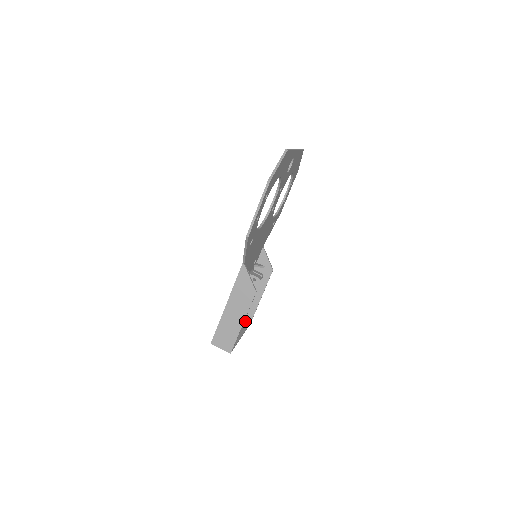
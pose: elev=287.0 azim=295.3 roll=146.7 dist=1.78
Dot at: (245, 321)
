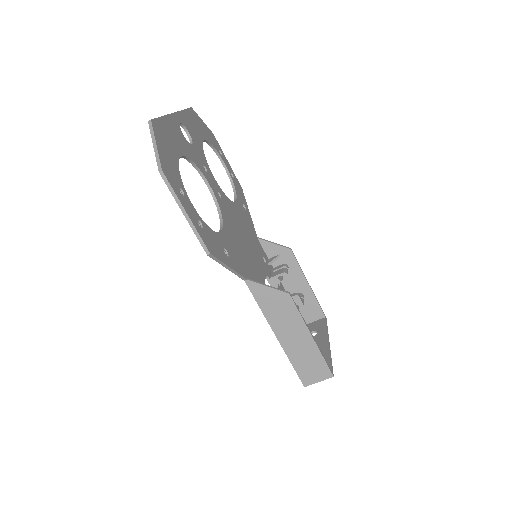
Dot at: (319, 322)
